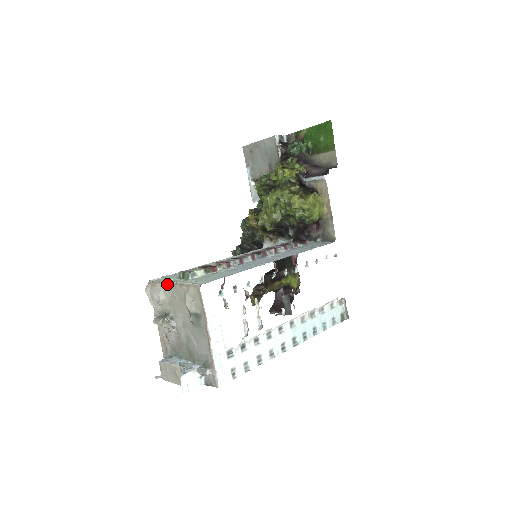
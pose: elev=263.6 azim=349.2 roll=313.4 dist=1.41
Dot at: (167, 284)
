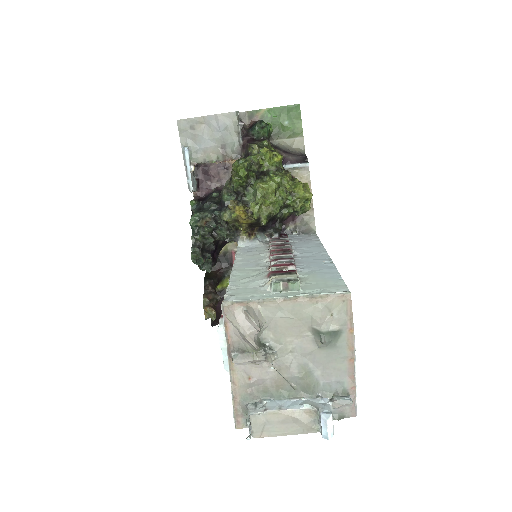
Dot at: (273, 301)
